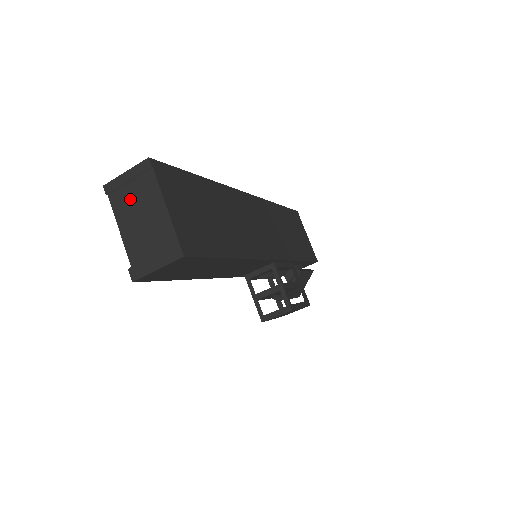
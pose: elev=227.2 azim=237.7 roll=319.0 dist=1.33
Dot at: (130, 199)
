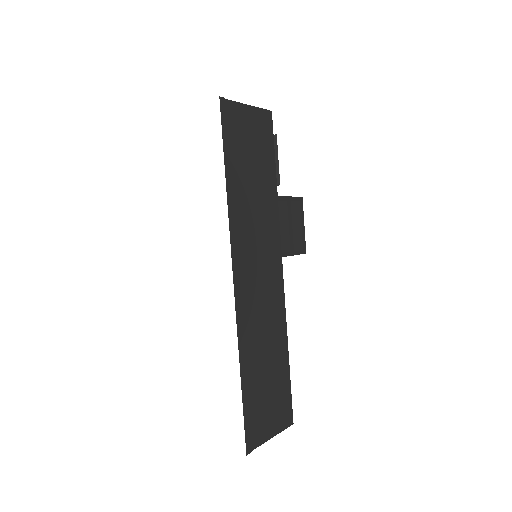
Dot at: occluded
